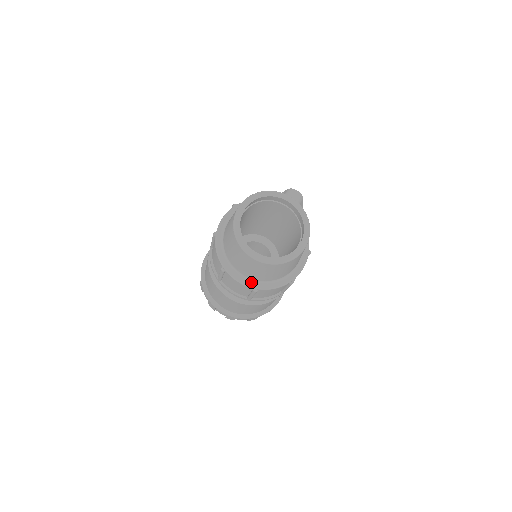
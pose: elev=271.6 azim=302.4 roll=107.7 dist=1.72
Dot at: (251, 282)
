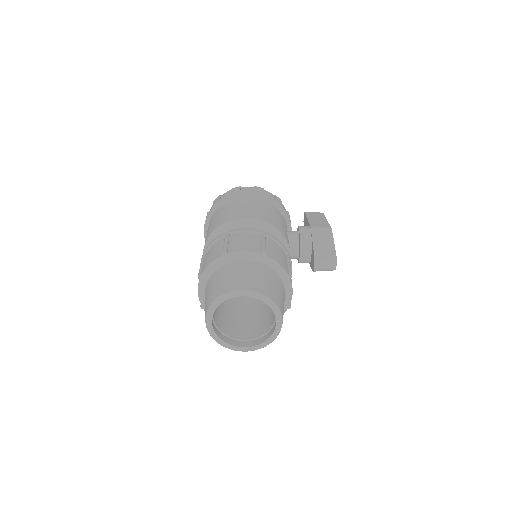
Dot at: occluded
